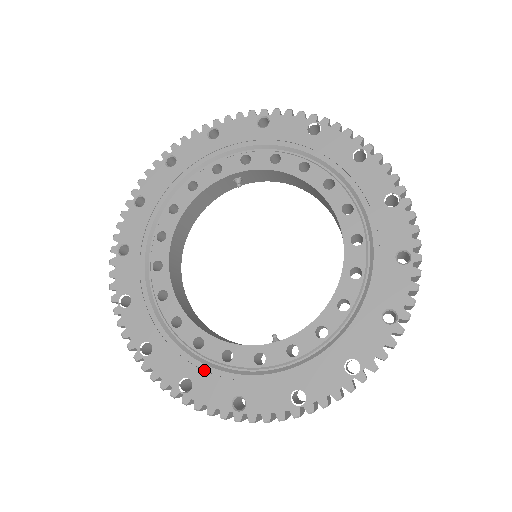
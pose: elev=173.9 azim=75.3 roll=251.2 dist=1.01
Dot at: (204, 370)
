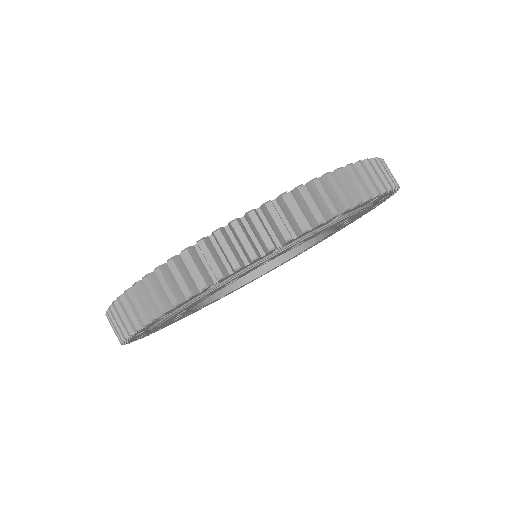
Dot at: occluded
